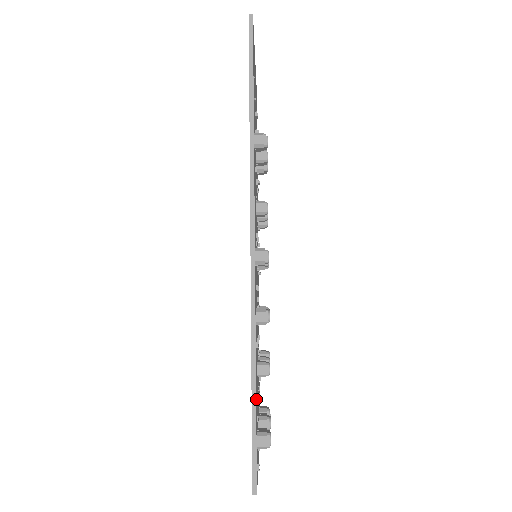
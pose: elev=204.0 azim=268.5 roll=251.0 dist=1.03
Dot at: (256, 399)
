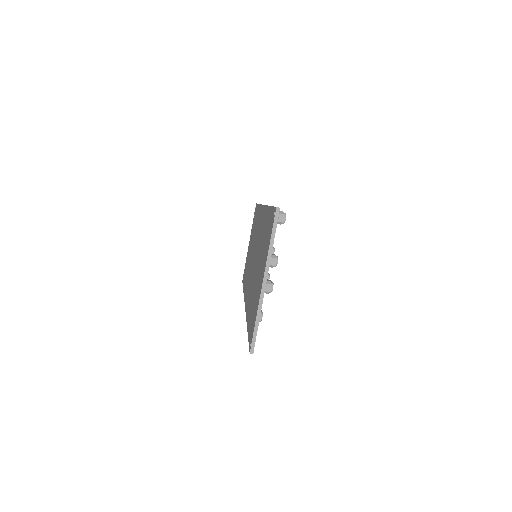
Dot at: occluded
